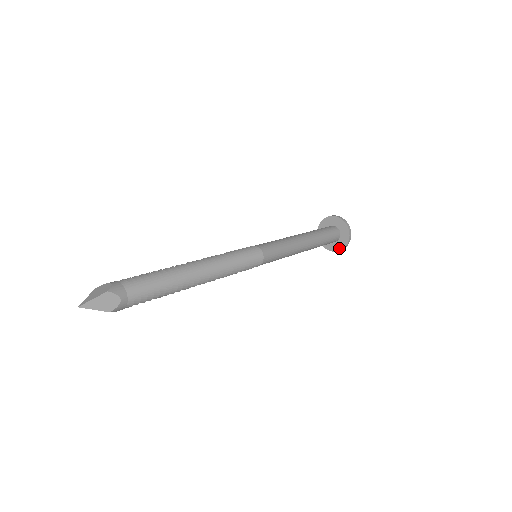
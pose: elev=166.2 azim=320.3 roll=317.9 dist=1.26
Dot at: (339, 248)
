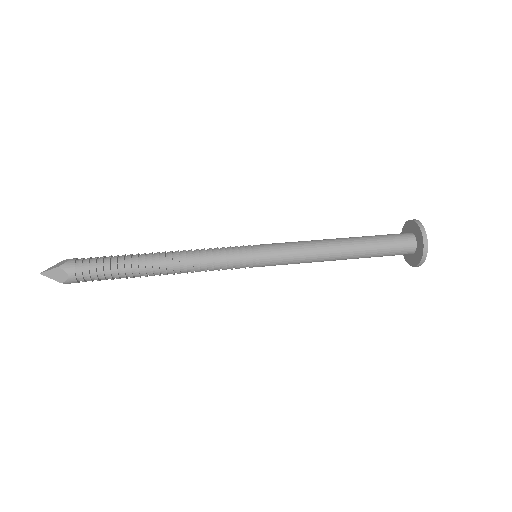
Dot at: (414, 263)
